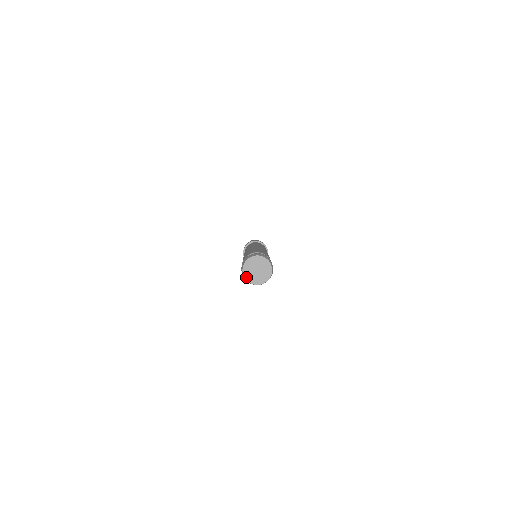
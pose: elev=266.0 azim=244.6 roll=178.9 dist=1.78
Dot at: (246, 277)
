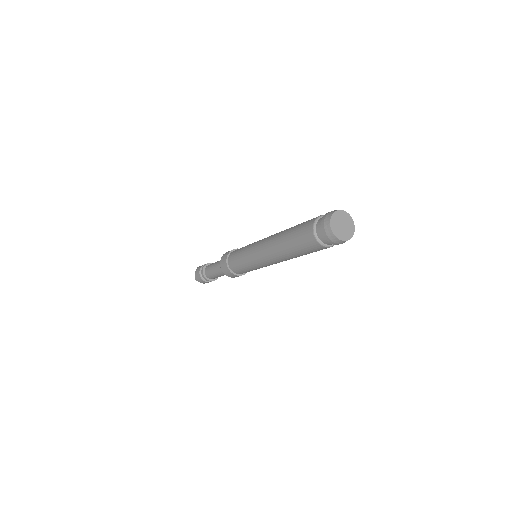
Dot at: (342, 239)
